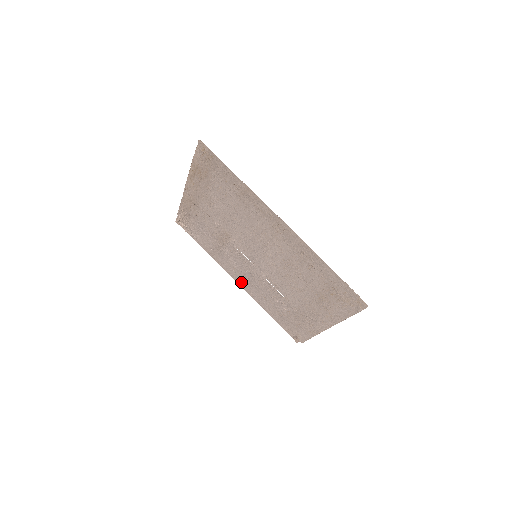
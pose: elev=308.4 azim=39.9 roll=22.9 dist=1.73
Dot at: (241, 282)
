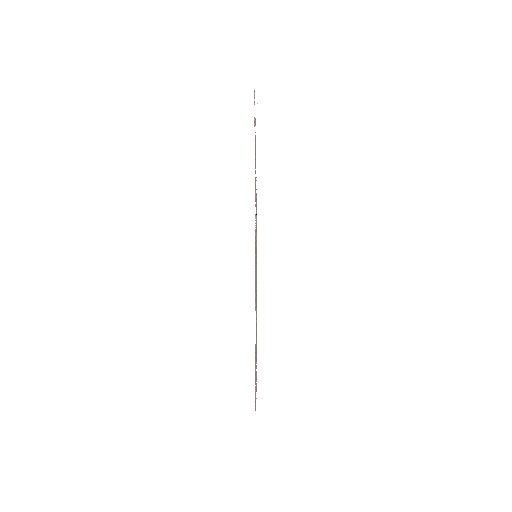
Dot at: occluded
